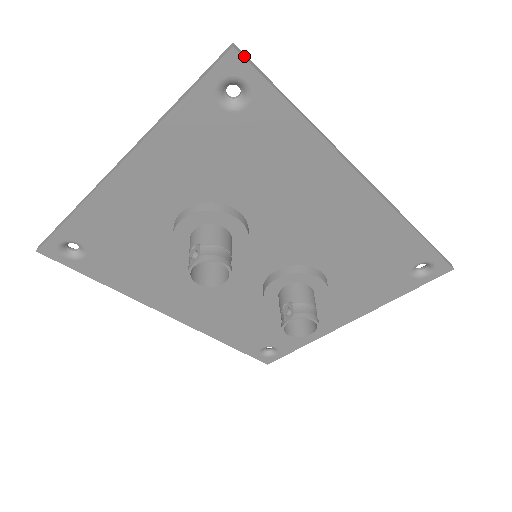
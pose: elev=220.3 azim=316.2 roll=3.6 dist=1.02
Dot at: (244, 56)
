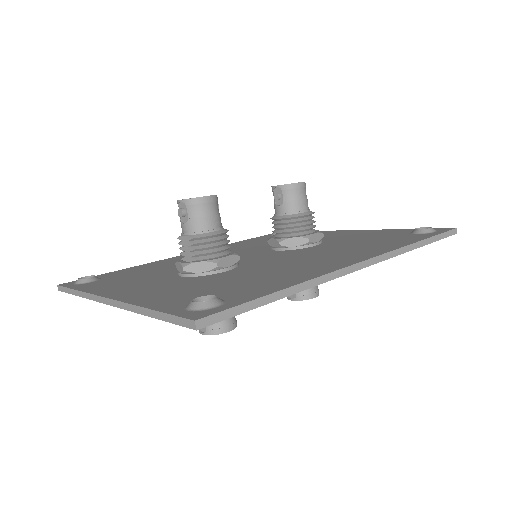
Dot at: (210, 322)
